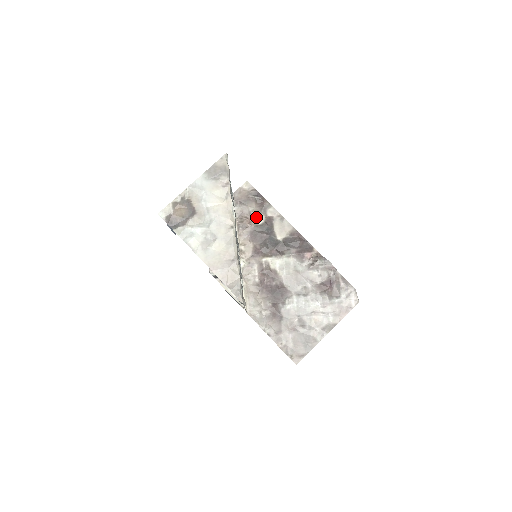
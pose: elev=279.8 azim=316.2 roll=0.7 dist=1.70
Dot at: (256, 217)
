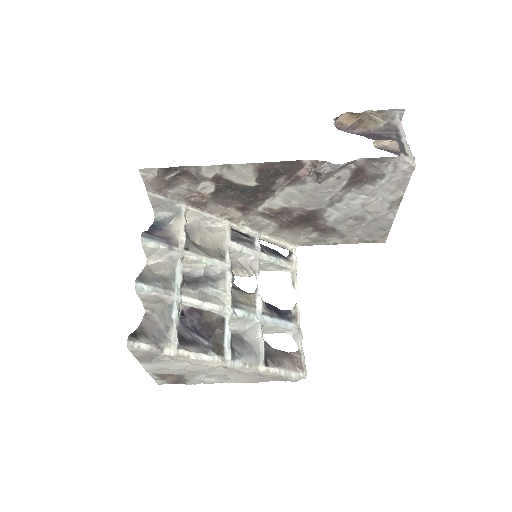
Dot at: (201, 189)
